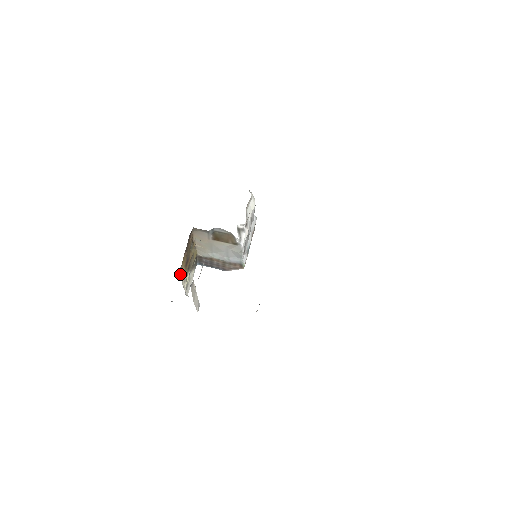
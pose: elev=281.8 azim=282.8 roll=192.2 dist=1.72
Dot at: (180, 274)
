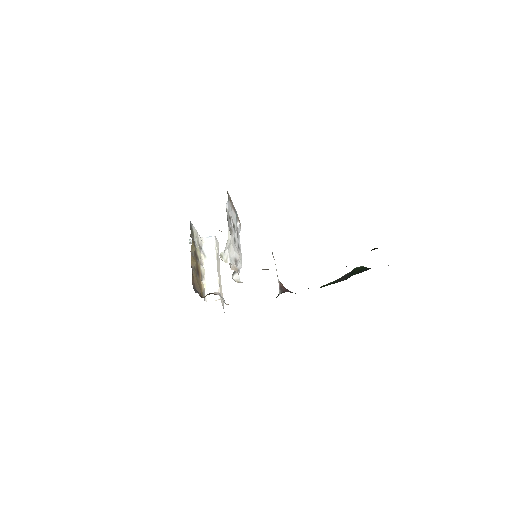
Dot at: (204, 292)
